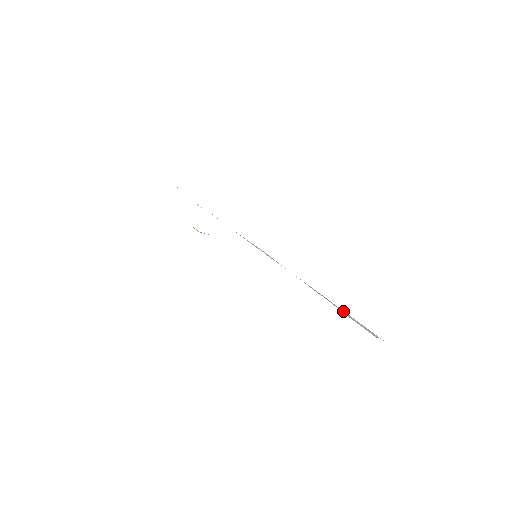
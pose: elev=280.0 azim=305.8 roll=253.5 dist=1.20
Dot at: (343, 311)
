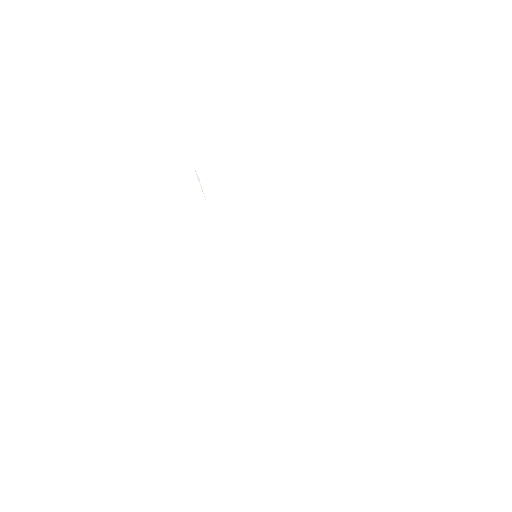
Dot at: occluded
